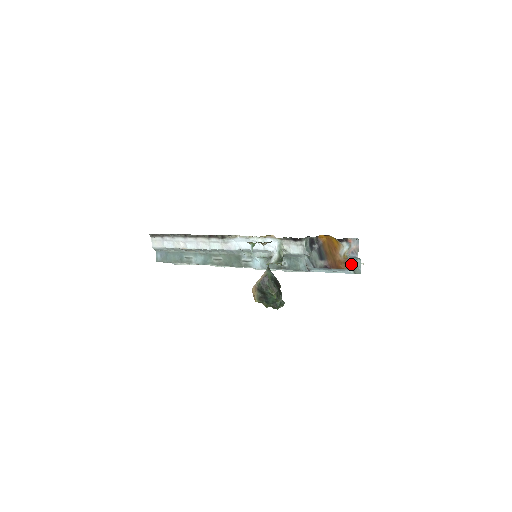
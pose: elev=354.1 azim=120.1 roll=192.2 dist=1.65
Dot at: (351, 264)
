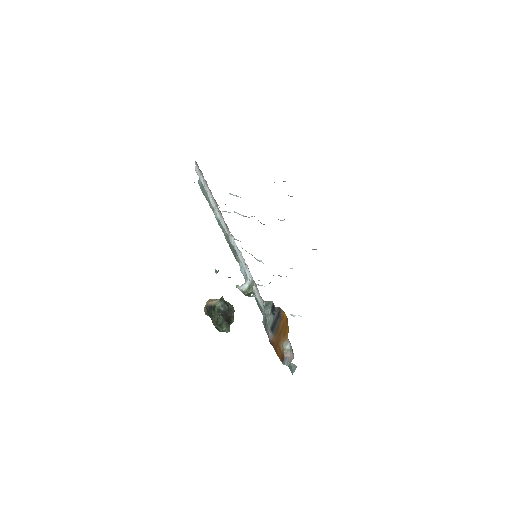
Dot at: occluded
